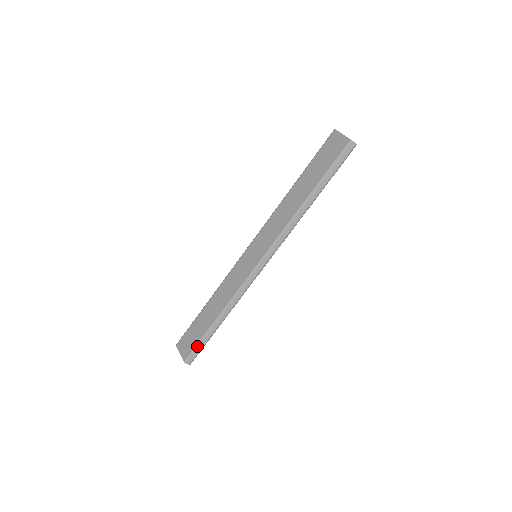
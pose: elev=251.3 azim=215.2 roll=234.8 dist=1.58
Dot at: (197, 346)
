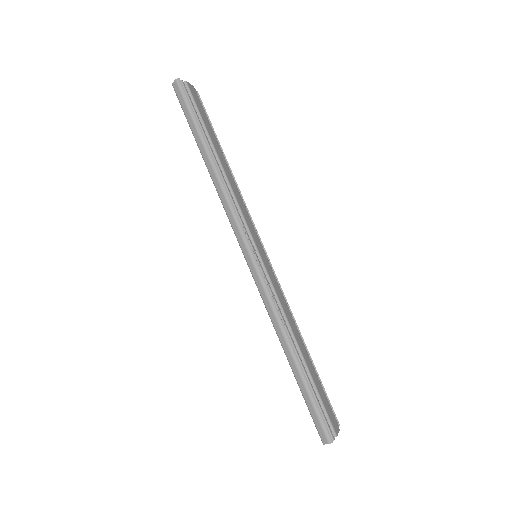
Dot at: (309, 410)
